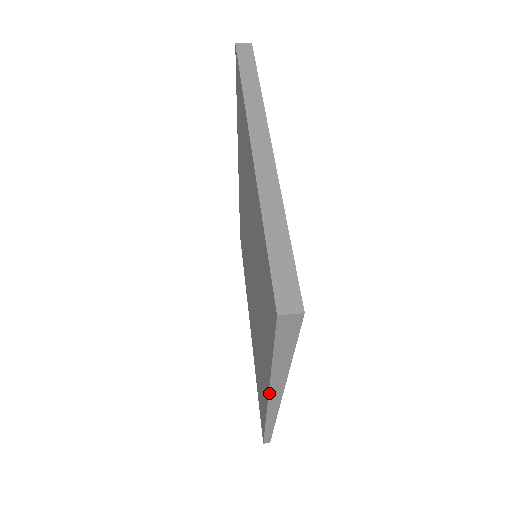
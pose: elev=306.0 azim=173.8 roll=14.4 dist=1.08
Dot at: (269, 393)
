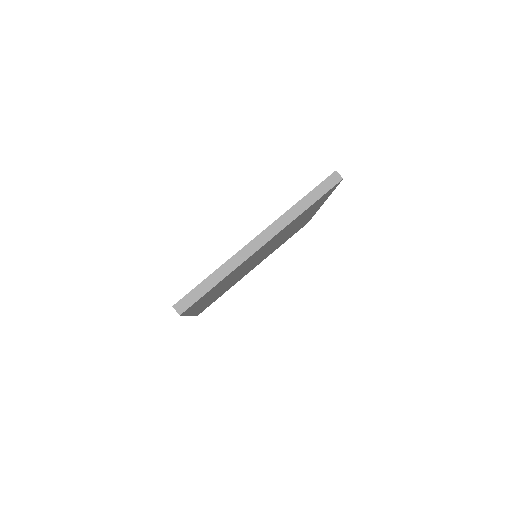
Dot at: occluded
